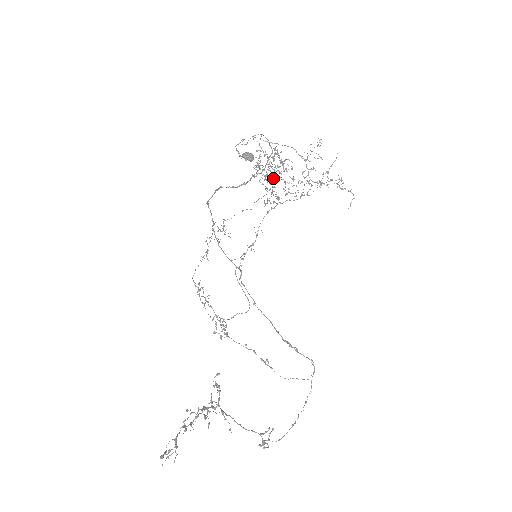
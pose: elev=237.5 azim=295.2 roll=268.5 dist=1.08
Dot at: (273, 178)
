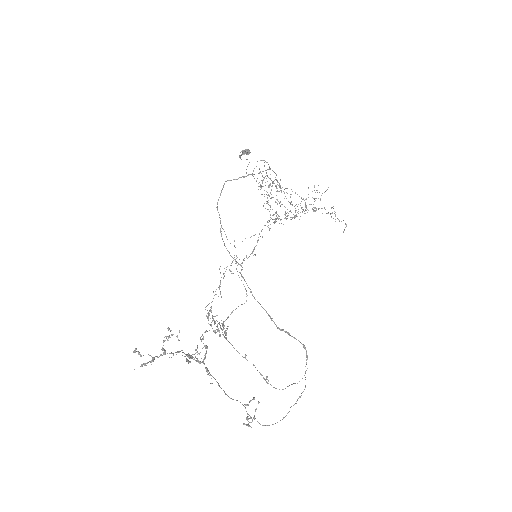
Dot at: occluded
